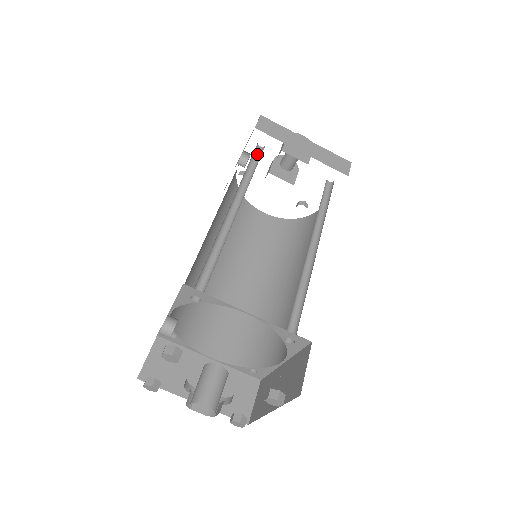
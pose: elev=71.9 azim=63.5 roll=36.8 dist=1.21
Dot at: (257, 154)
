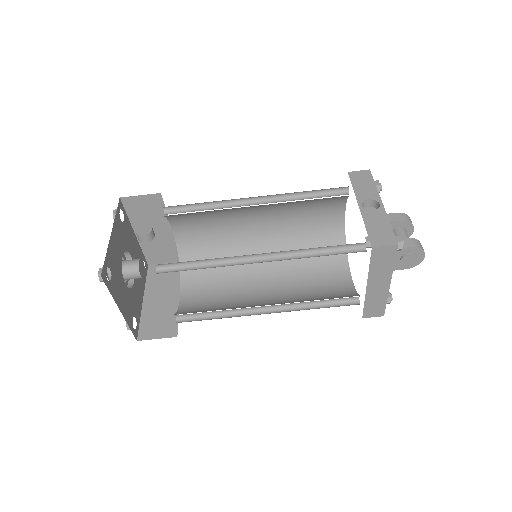
Dot at: (352, 245)
